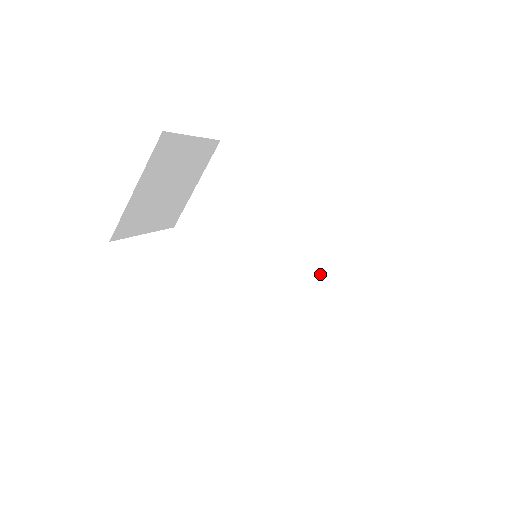
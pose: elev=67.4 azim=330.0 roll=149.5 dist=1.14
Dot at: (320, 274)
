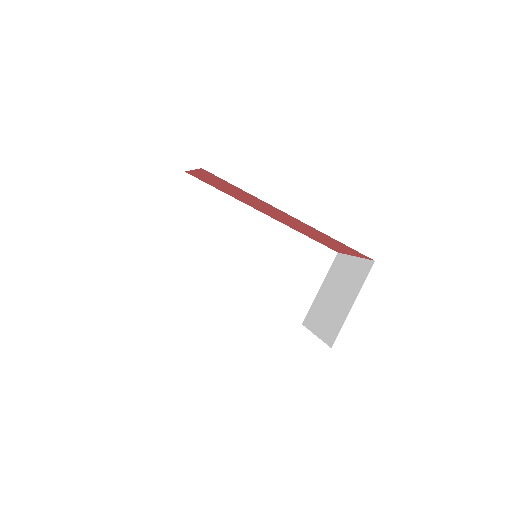
Dot at: (280, 263)
